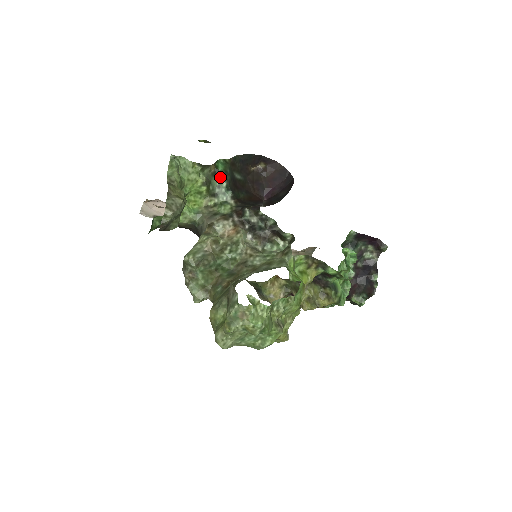
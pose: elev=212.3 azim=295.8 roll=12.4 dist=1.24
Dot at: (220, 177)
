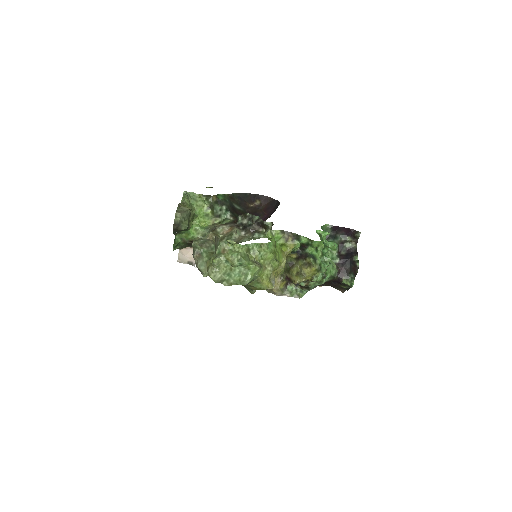
Dot at: (221, 204)
